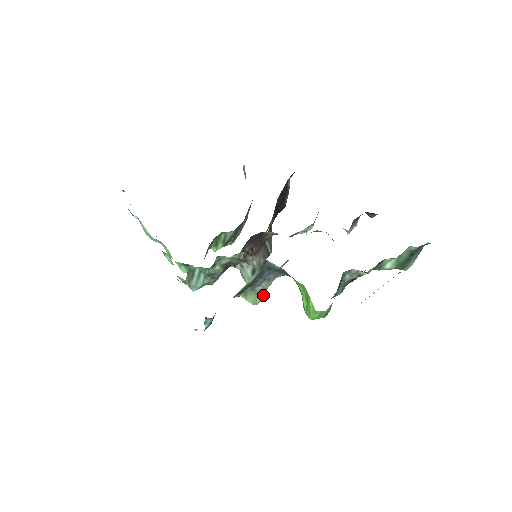
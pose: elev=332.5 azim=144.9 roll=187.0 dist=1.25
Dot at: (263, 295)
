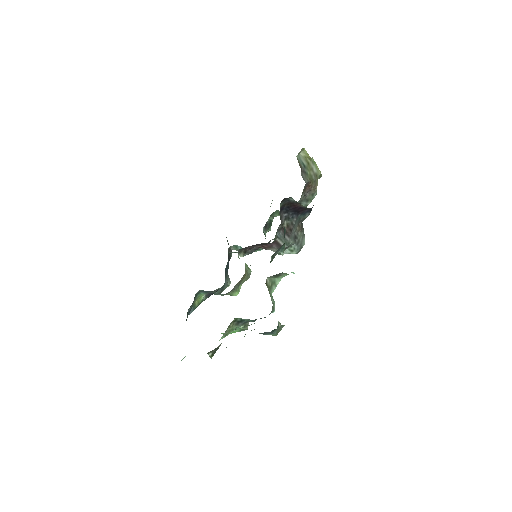
Dot at: (231, 295)
